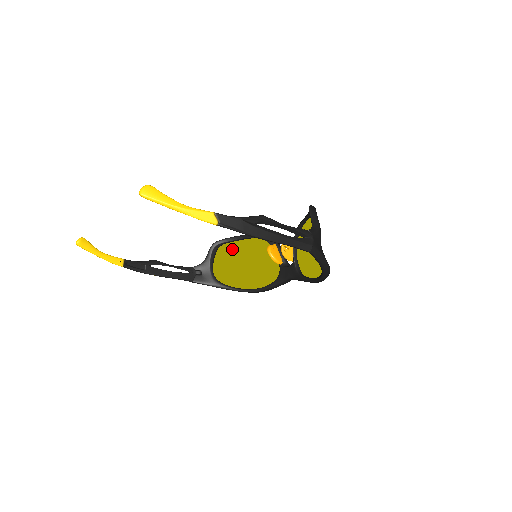
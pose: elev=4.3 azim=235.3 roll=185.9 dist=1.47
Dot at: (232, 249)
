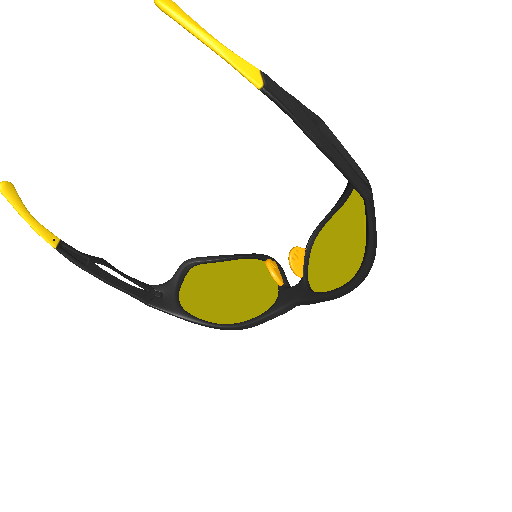
Dot at: (210, 272)
